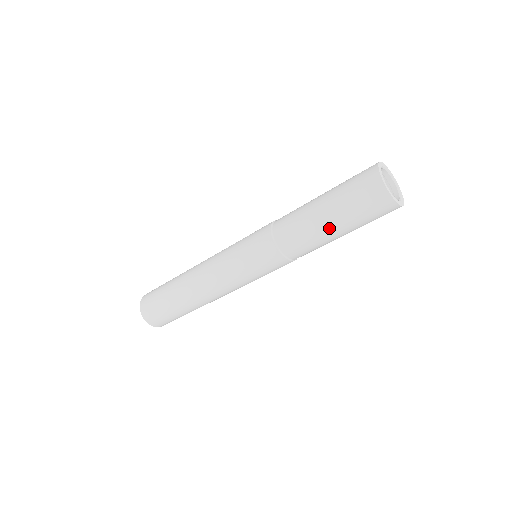
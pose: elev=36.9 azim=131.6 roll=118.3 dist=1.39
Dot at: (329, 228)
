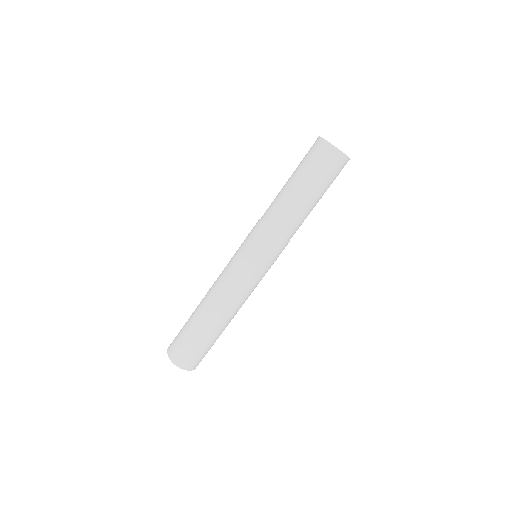
Dot at: (290, 185)
